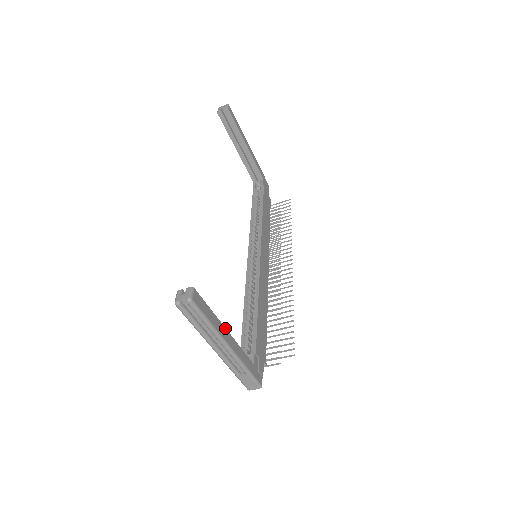
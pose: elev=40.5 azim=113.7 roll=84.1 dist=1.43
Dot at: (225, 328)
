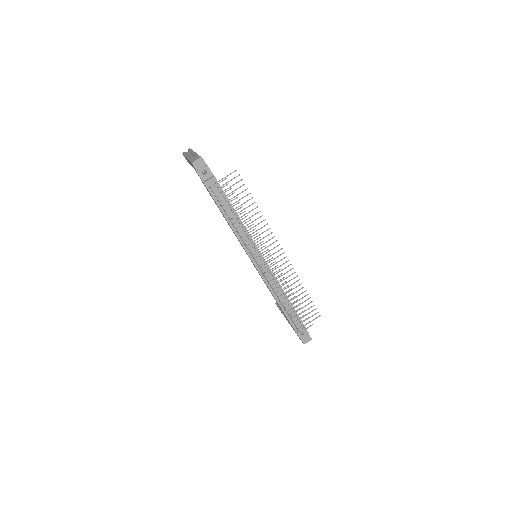
Dot at: occluded
